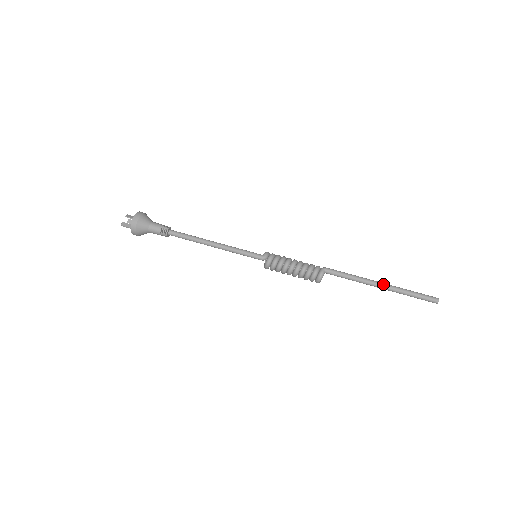
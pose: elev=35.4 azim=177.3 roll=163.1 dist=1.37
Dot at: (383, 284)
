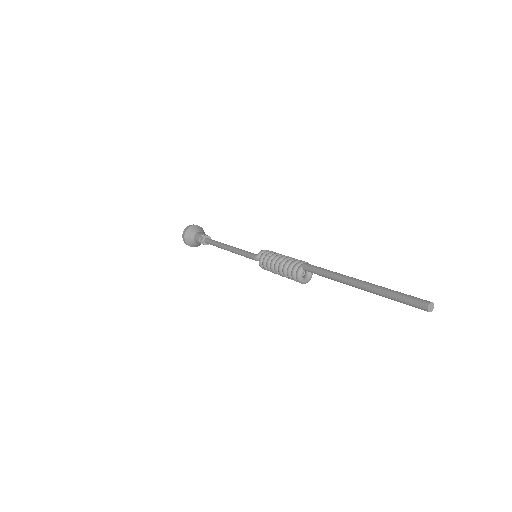
Dot at: (357, 282)
